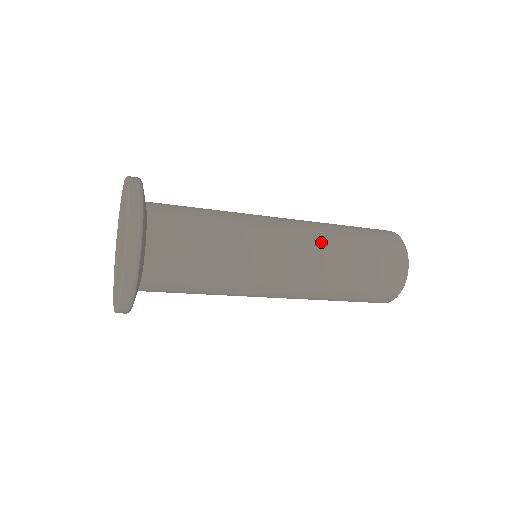
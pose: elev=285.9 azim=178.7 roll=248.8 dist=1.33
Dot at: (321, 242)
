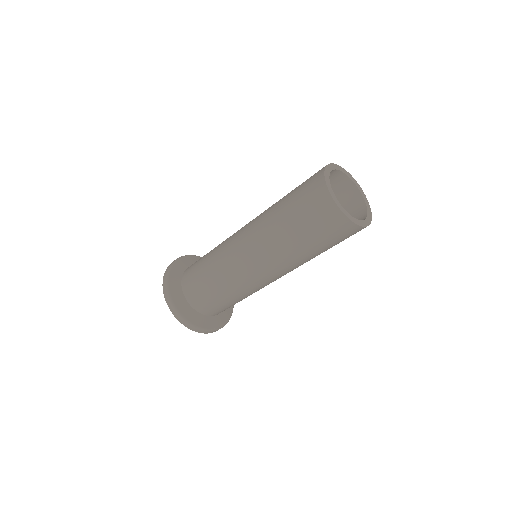
Dot at: (270, 251)
